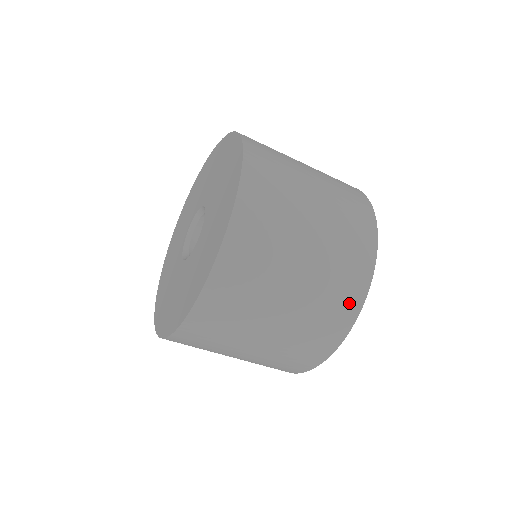
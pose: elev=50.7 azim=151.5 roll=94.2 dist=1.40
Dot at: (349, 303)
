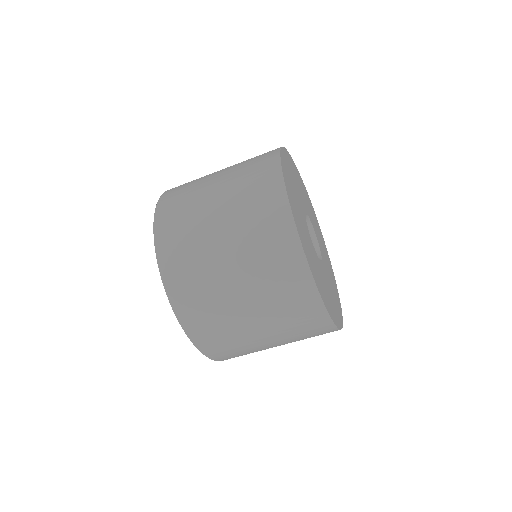
Dot at: (311, 312)
